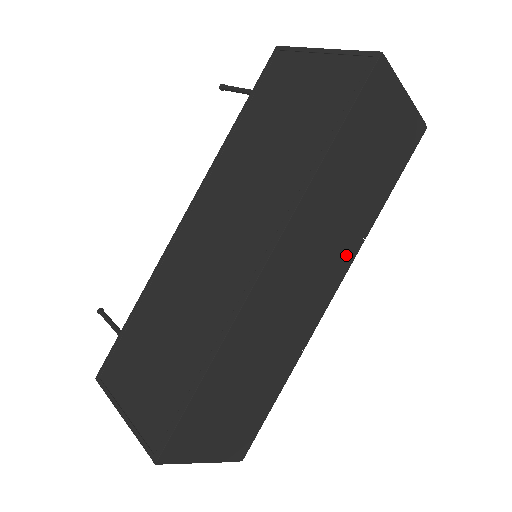
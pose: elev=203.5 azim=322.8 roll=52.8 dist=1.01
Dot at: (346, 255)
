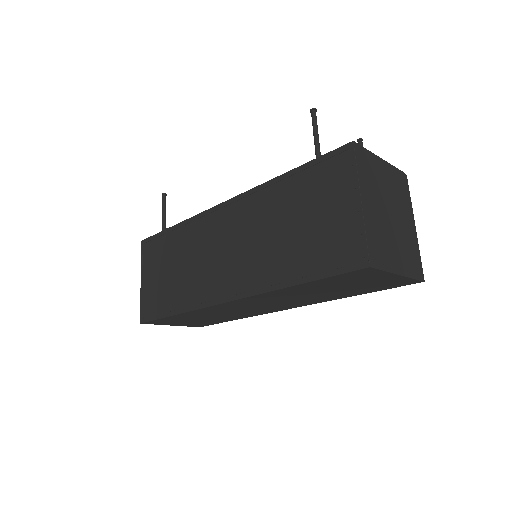
Dot at: (305, 303)
